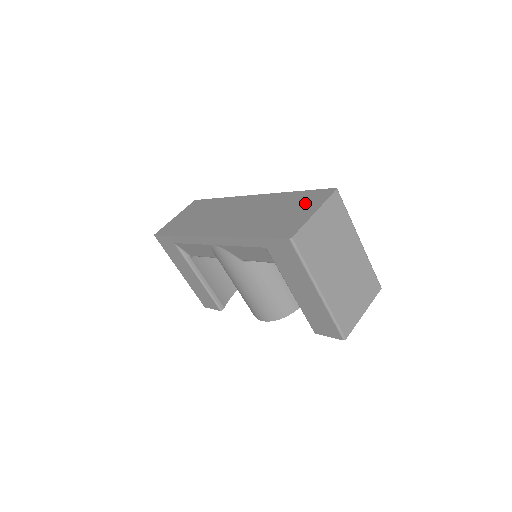
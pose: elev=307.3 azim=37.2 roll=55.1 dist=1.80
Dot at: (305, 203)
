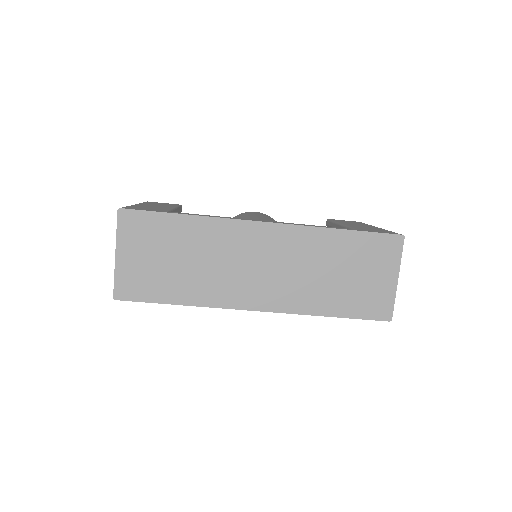
Dot at: (375, 260)
